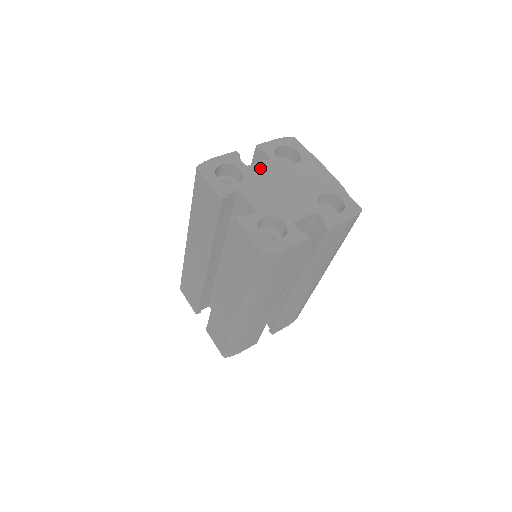
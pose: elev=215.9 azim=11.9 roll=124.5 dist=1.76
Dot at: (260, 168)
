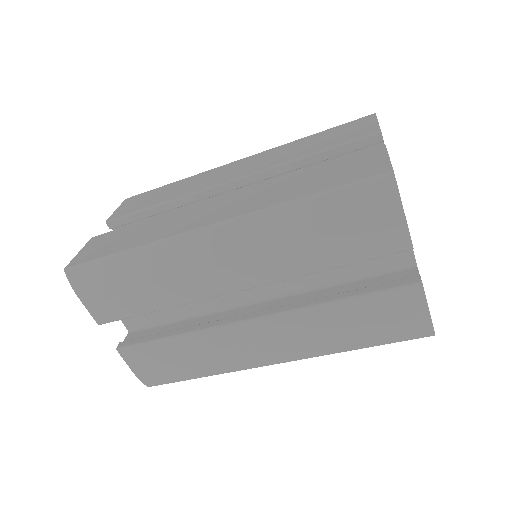
Dot at: occluded
